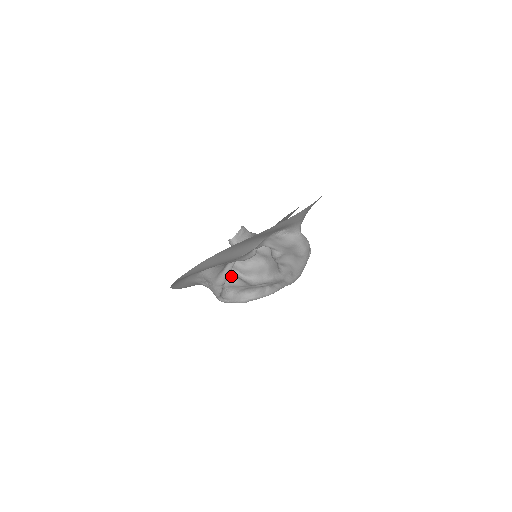
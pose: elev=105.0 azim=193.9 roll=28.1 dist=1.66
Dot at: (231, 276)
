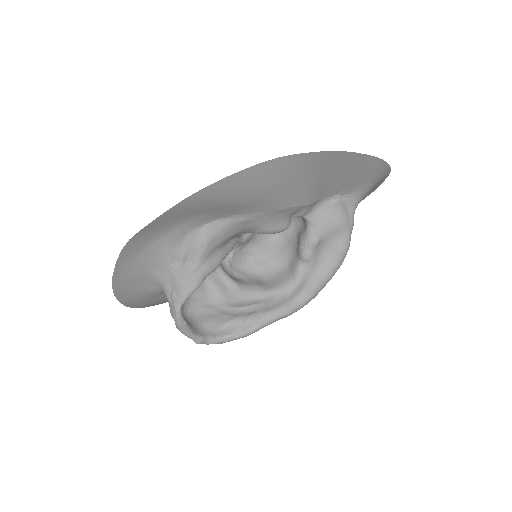
Dot at: (204, 280)
